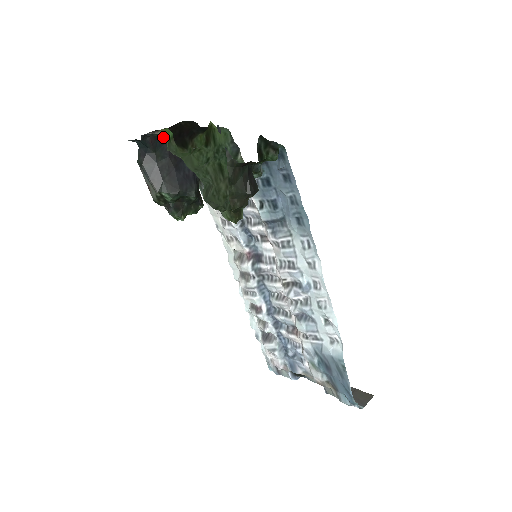
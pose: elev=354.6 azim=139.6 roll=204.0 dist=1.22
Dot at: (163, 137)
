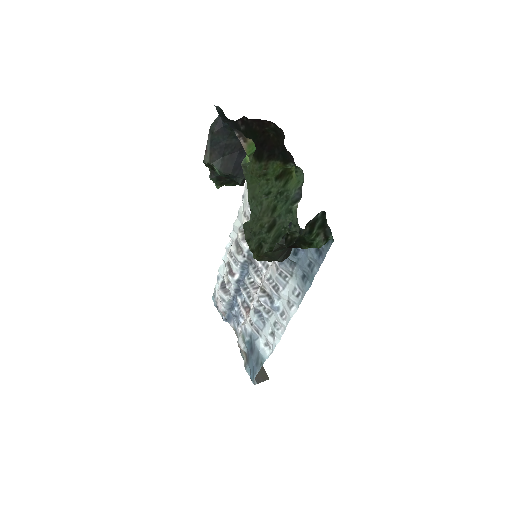
Dot at: occluded
